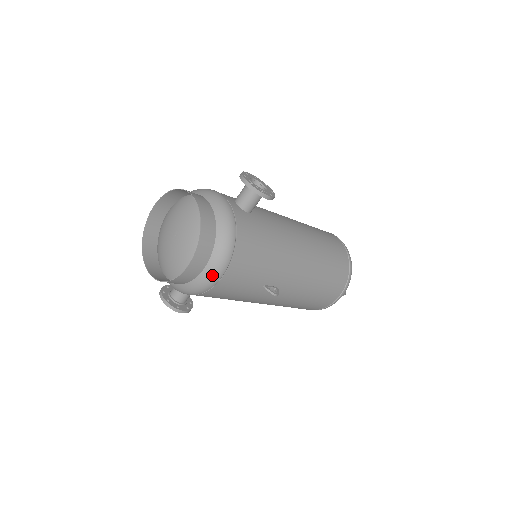
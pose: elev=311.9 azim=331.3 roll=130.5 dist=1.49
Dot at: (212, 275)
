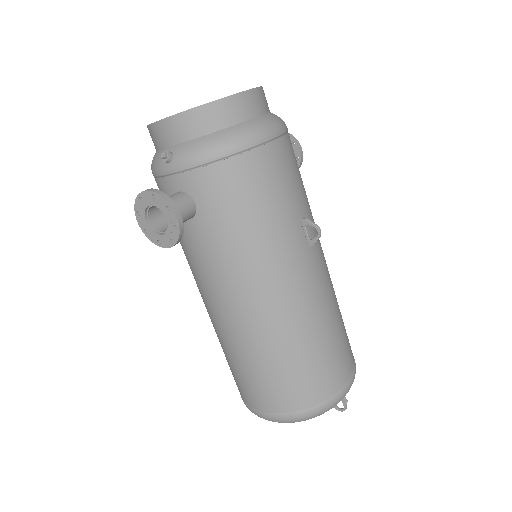
Dot at: (269, 125)
